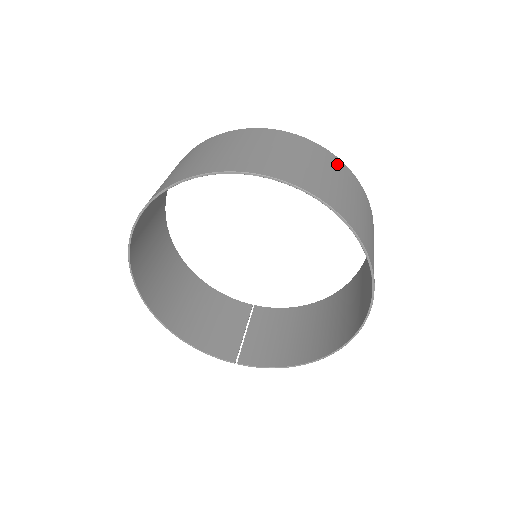
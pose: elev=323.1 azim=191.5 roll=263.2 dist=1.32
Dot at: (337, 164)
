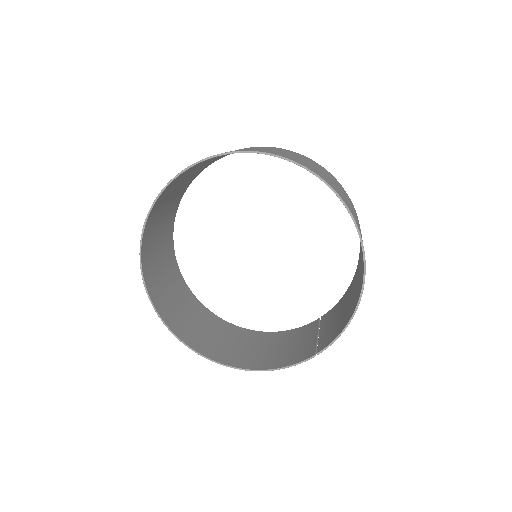
Dot at: occluded
